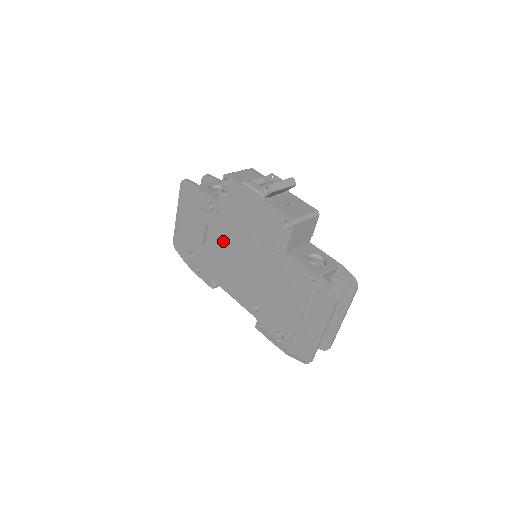
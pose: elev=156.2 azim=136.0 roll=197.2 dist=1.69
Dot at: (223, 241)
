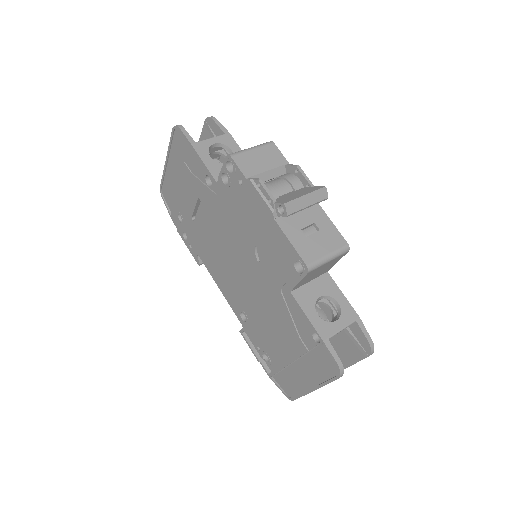
Dot at: (216, 228)
